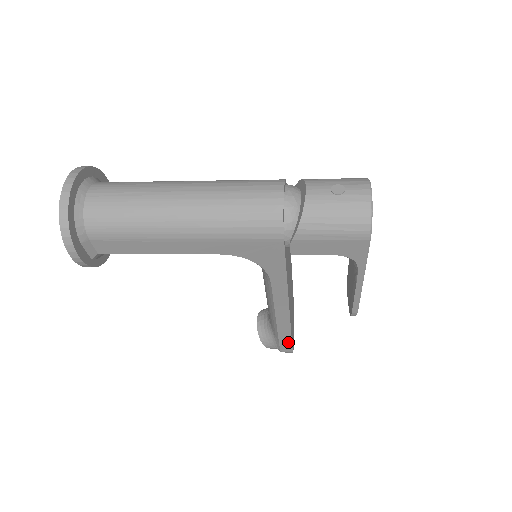
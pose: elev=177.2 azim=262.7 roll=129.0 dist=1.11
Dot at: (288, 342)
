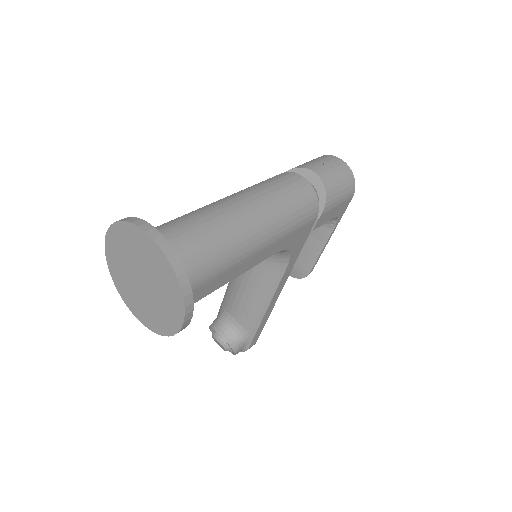
Dot at: (259, 333)
